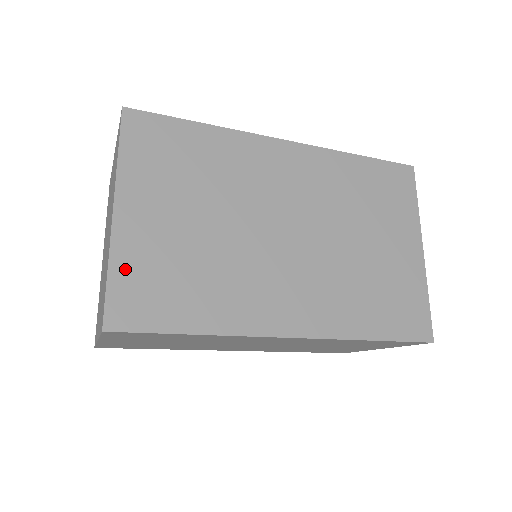
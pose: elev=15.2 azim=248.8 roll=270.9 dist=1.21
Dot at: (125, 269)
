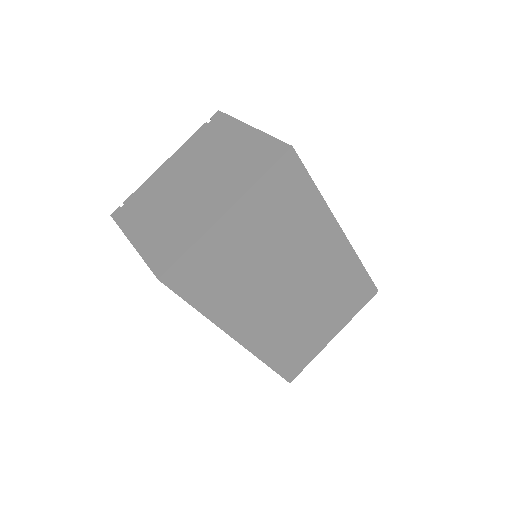
Dot at: (200, 252)
